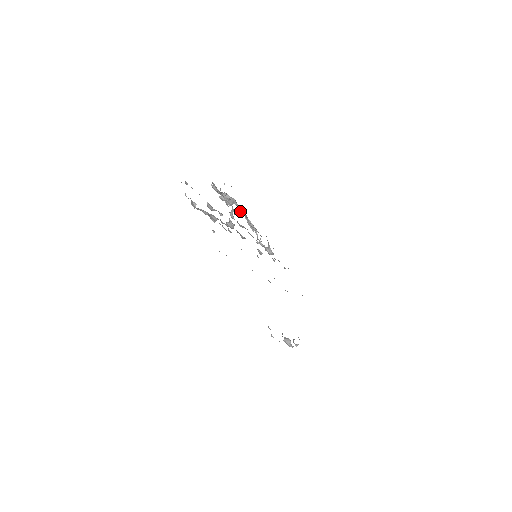
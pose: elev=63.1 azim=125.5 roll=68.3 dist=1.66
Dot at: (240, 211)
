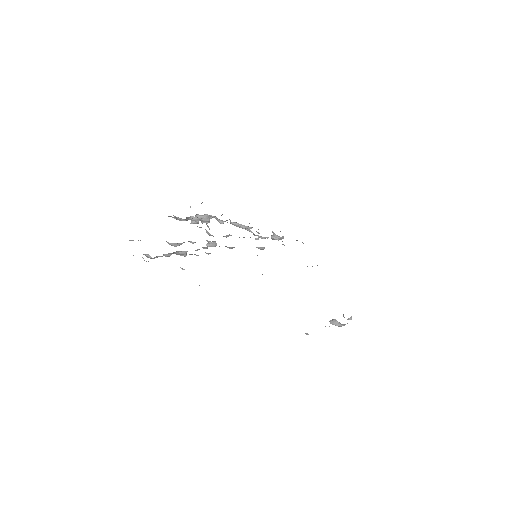
Dot at: (220, 221)
